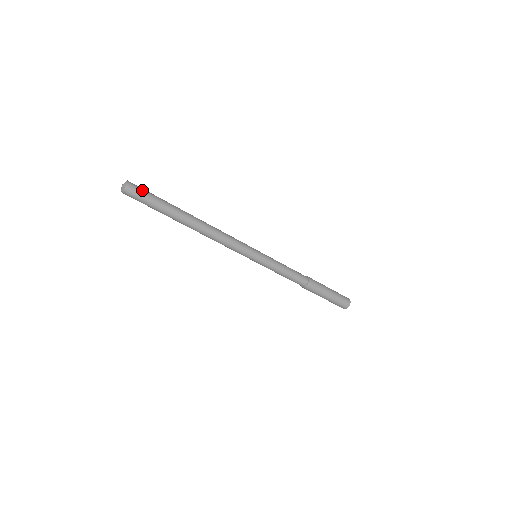
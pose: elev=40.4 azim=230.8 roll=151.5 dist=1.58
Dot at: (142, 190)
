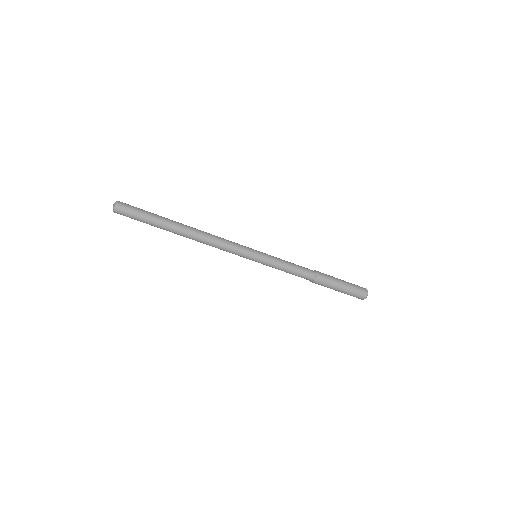
Dot at: (130, 212)
